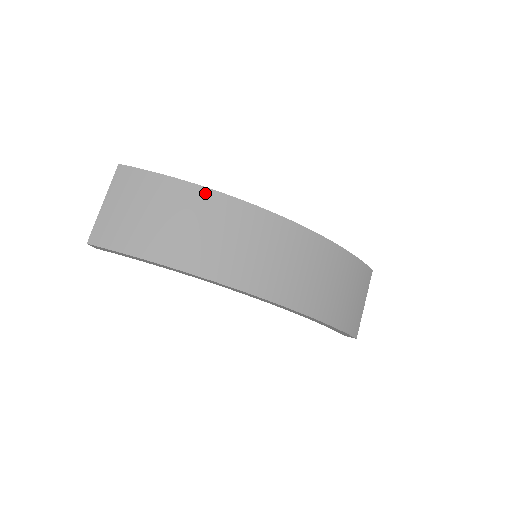
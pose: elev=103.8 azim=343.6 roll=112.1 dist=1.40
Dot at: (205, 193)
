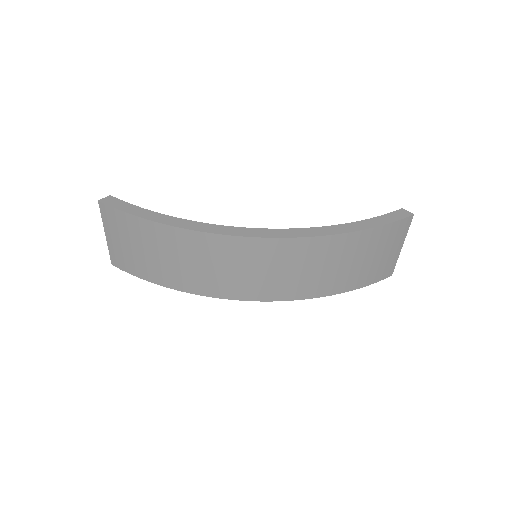
Dot at: (180, 233)
